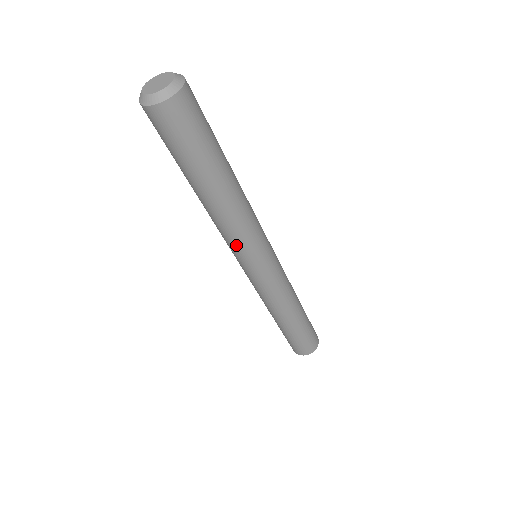
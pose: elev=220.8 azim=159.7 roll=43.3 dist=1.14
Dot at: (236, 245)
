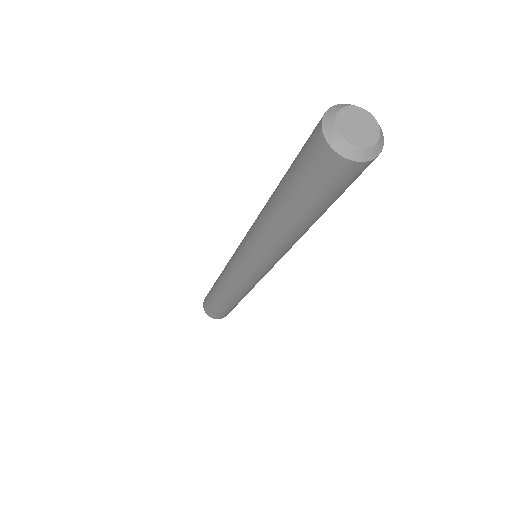
Dot at: (264, 259)
